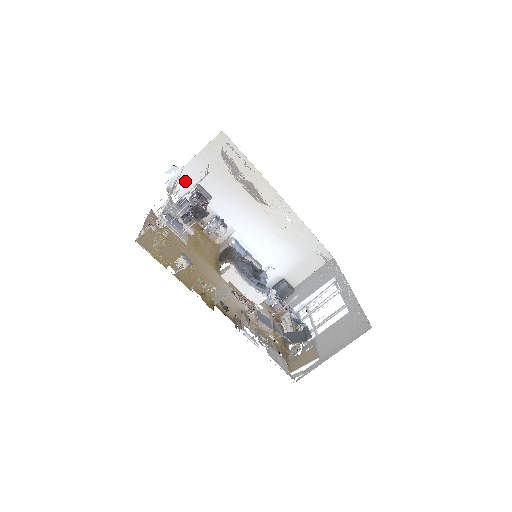
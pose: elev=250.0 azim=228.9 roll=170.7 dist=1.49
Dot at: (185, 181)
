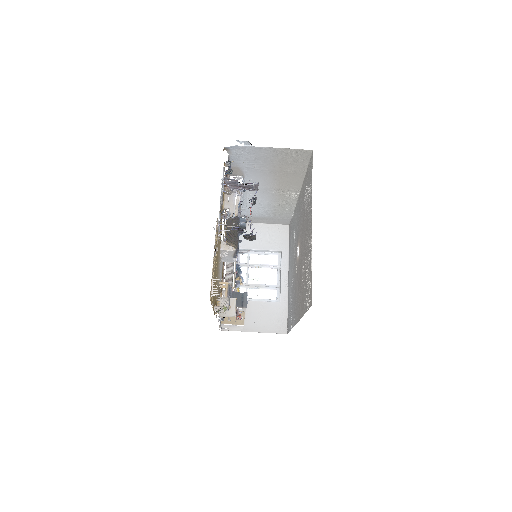
Dot at: (246, 152)
